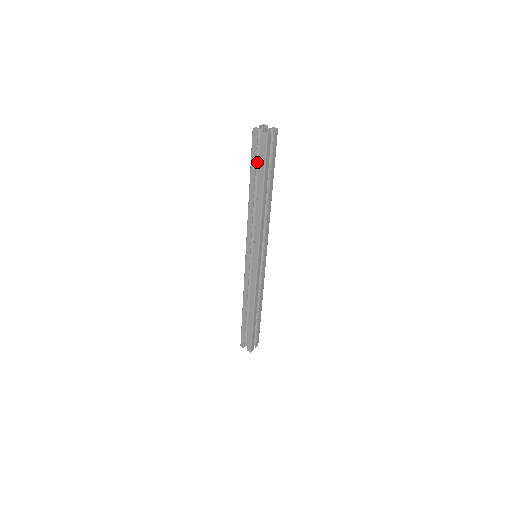
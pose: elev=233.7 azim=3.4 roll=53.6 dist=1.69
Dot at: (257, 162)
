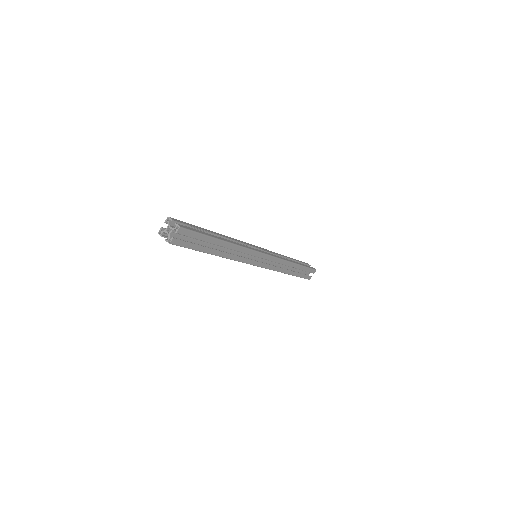
Dot at: occluded
